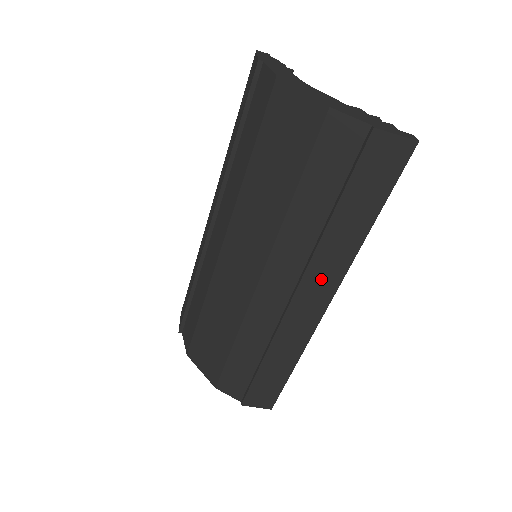
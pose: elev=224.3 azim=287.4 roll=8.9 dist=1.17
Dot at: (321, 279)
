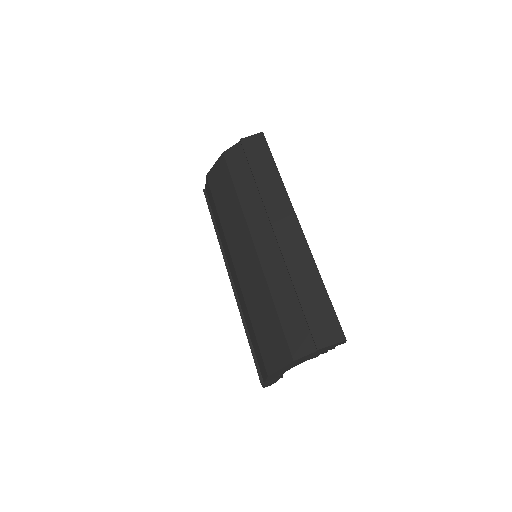
Dot at: (279, 210)
